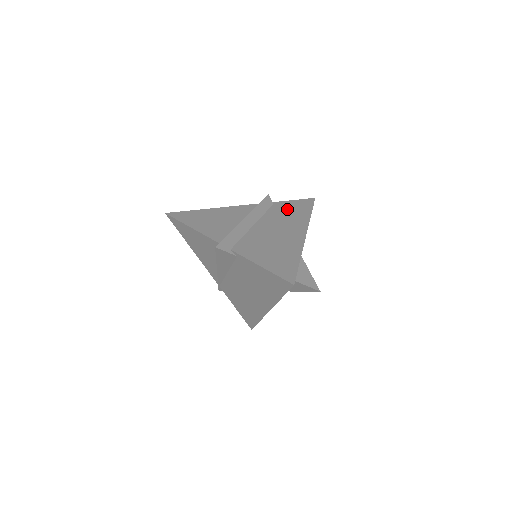
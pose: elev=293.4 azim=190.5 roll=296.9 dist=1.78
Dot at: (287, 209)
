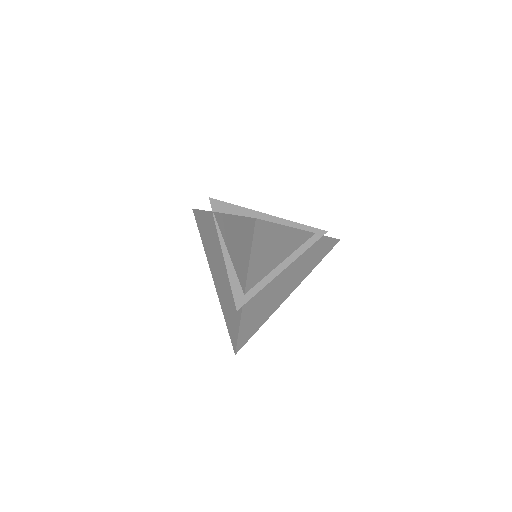
Dot at: (315, 252)
